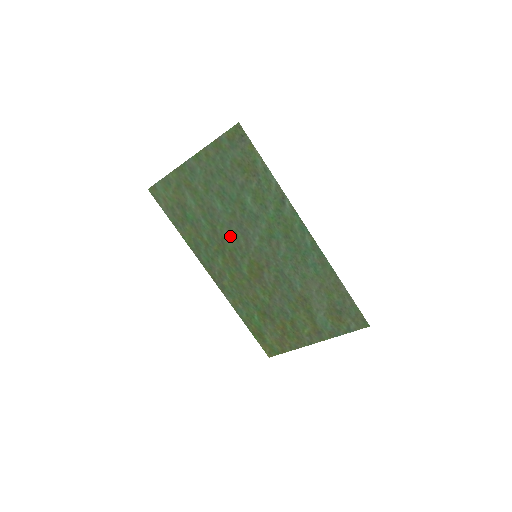
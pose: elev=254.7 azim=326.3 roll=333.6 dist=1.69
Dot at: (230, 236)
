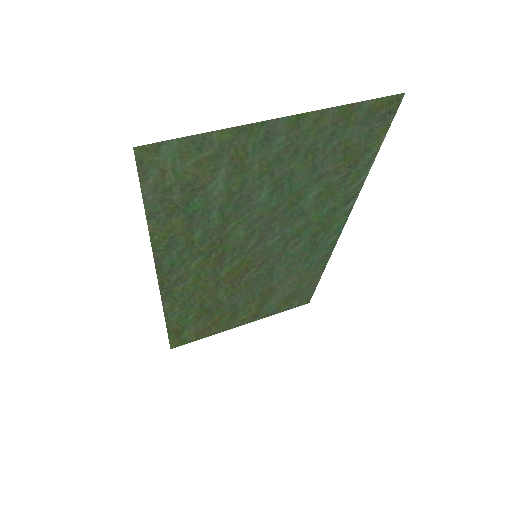
Dot at: (242, 234)
